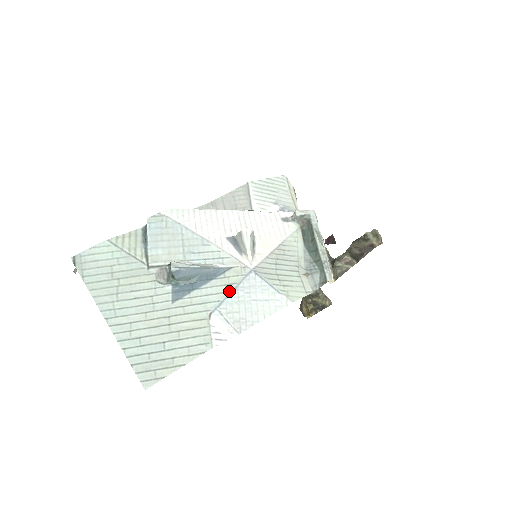
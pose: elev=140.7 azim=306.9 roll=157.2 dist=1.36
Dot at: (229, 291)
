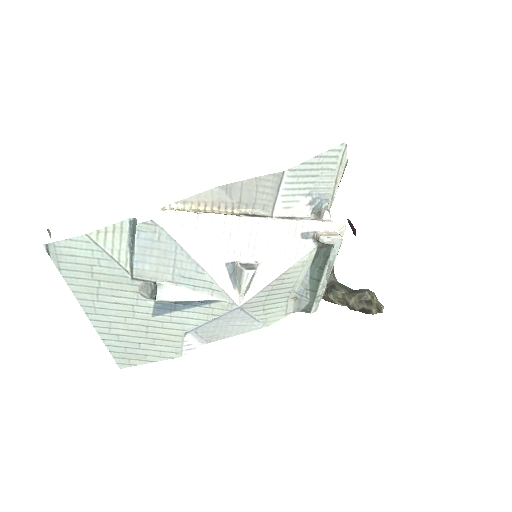
Dot at: (210, 320)
